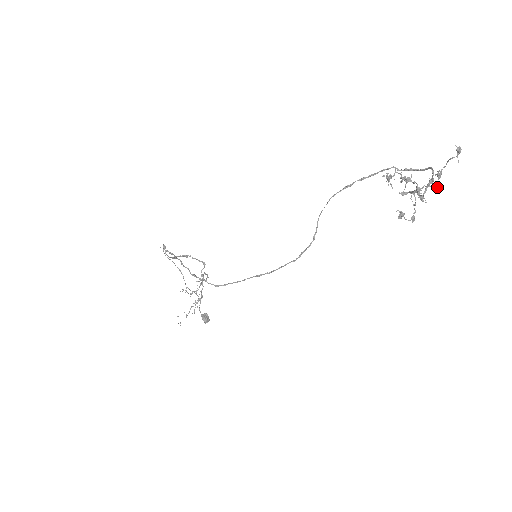
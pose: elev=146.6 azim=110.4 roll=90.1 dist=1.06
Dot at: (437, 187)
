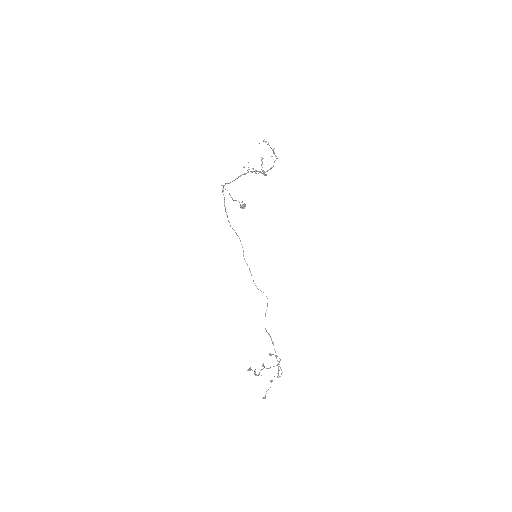
Dot at: (274, 376)
